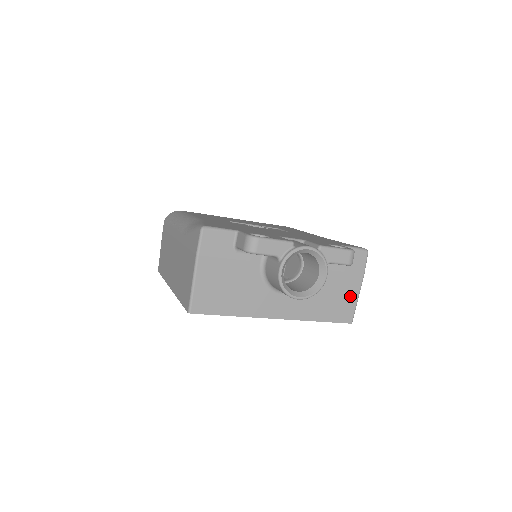
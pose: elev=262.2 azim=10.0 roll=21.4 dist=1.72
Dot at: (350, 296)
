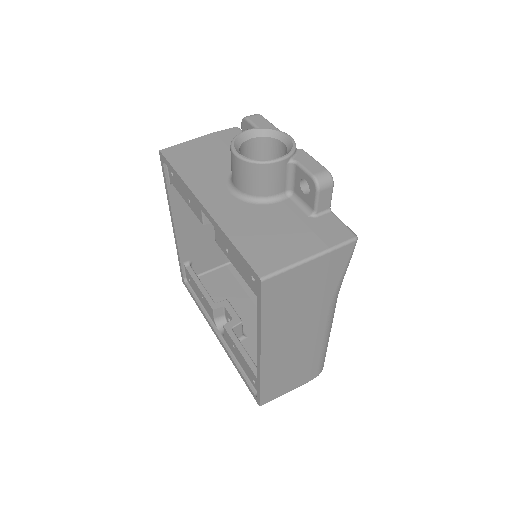
Dot at: (291, 252)
